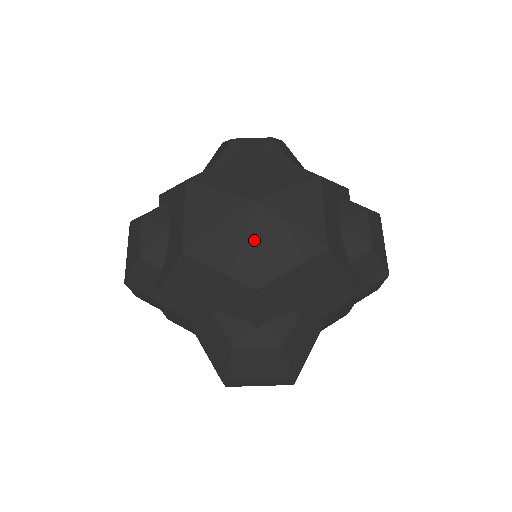
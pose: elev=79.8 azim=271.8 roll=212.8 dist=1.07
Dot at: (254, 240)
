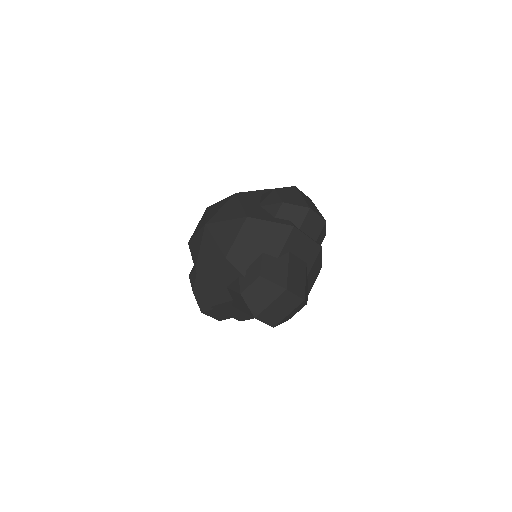
Dot at: (214, 239)
